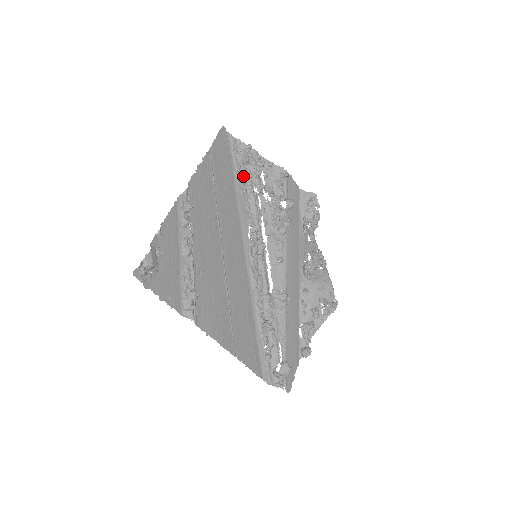
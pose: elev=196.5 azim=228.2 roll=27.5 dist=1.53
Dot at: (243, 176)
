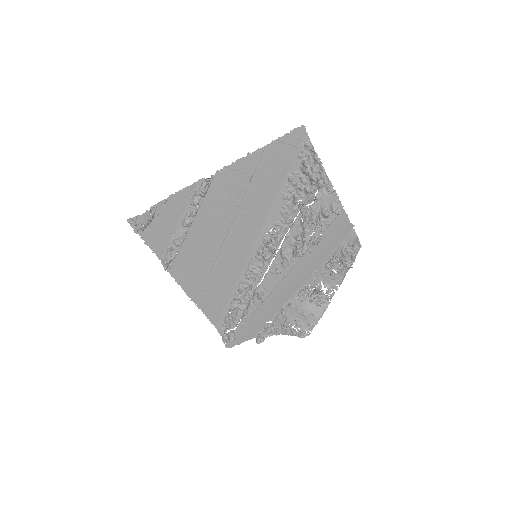
Dot at: (295, 184)
